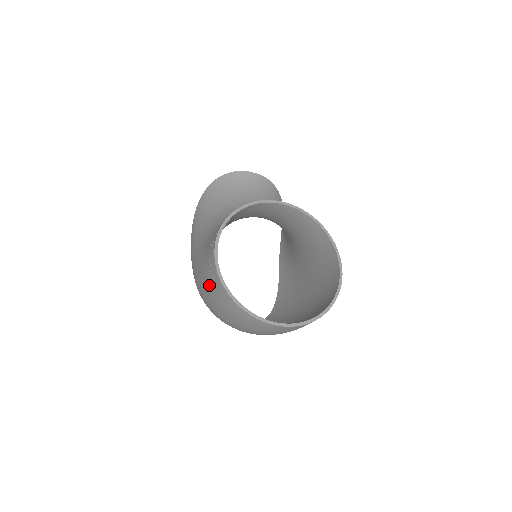
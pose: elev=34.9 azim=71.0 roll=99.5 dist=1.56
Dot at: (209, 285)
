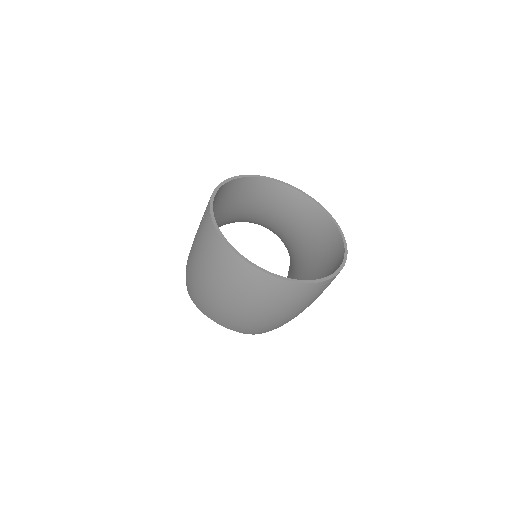
Dot at: (198, 239)
